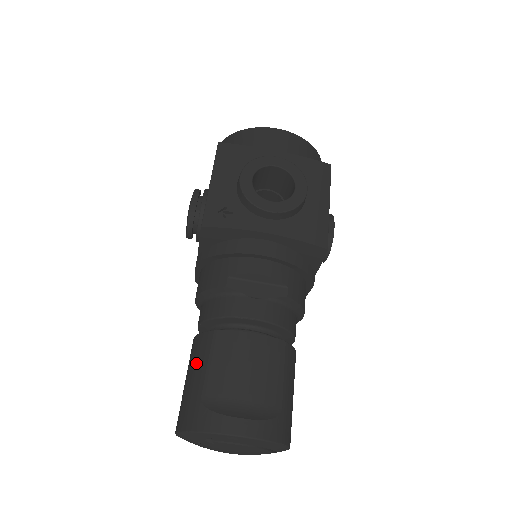
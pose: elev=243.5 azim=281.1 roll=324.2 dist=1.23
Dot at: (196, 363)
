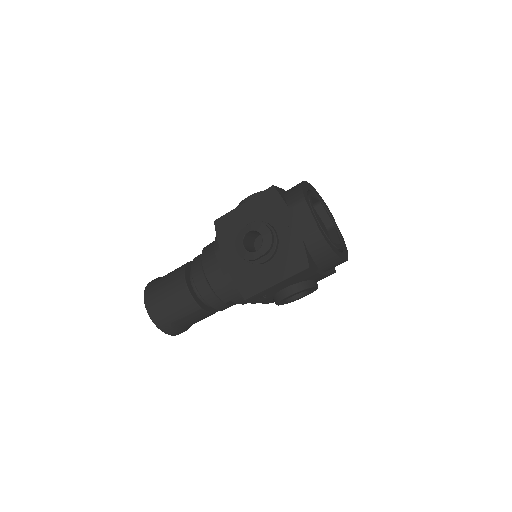
Dot at: (181, 309)
